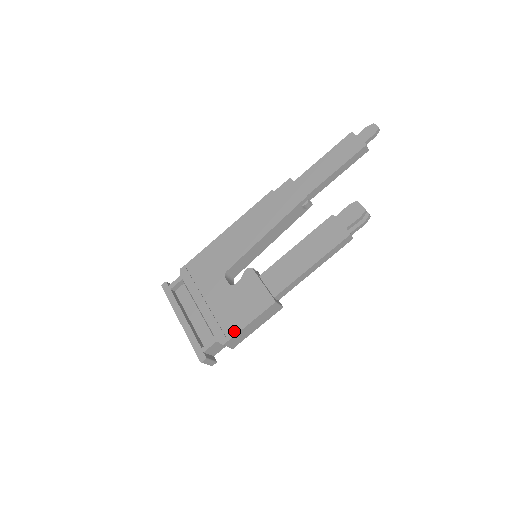
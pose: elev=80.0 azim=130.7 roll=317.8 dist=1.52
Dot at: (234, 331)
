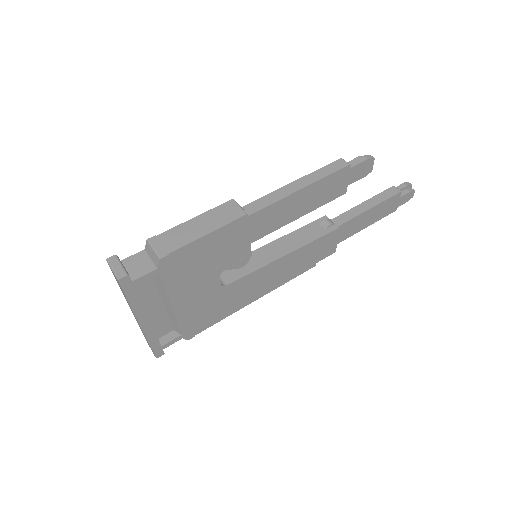
Dot at: occluded
